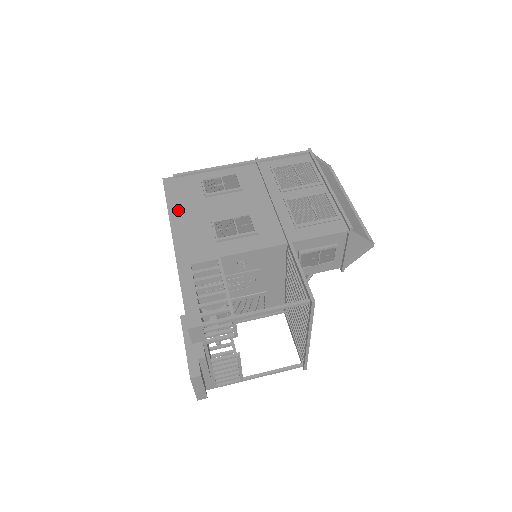
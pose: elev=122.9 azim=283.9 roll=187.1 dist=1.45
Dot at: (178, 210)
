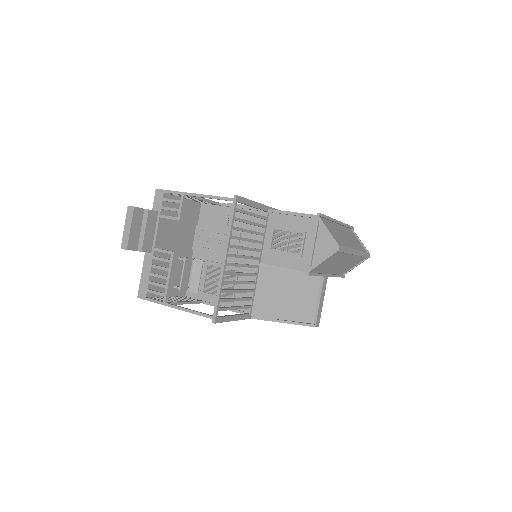
Dot at: occluded
